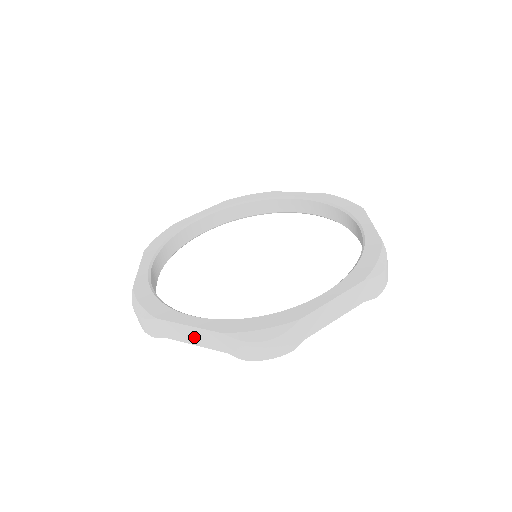
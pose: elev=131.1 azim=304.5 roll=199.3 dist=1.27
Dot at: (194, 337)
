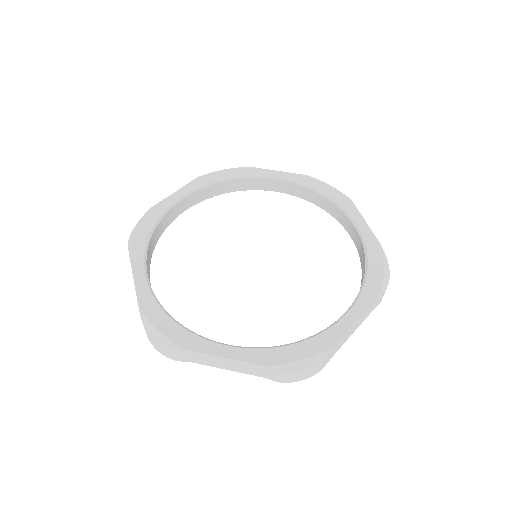
Dot at: occluded
